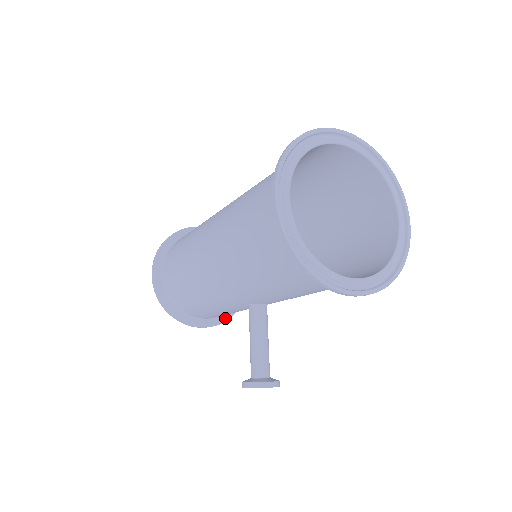
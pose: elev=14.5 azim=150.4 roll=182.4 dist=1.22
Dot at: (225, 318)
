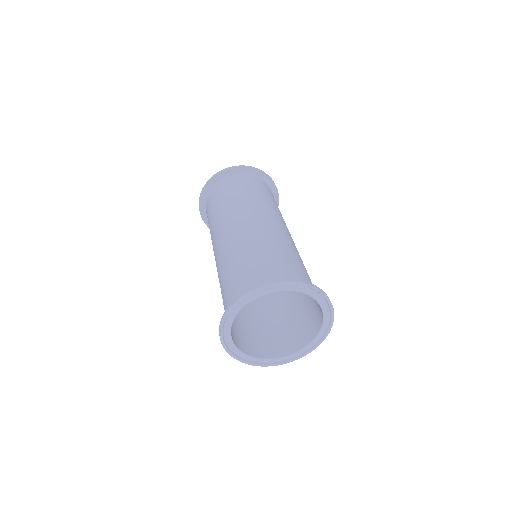
Dot at: occluded
